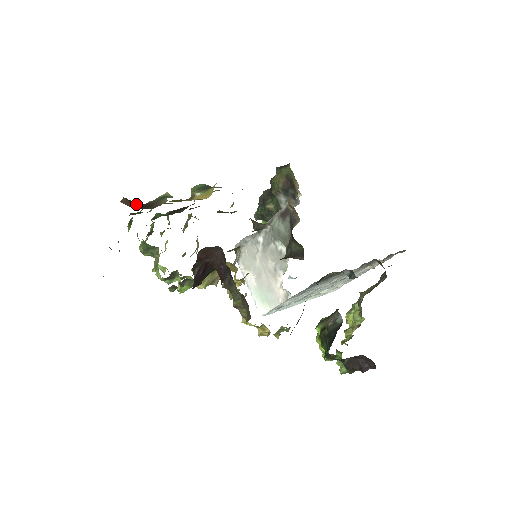
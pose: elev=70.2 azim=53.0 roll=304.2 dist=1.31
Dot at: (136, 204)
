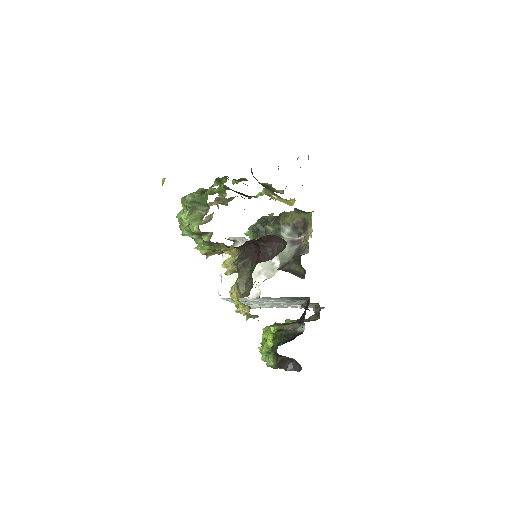
Dot at: (256, 179)
